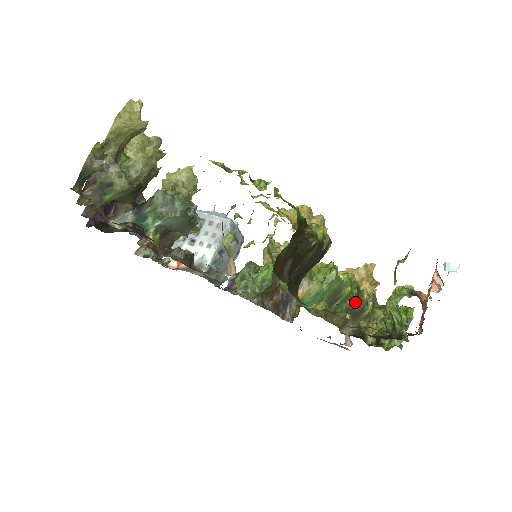
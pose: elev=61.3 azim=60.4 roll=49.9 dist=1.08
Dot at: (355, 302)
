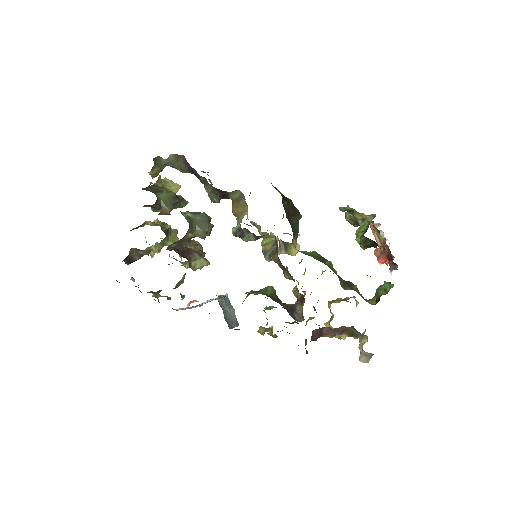
Dot at: occluded
